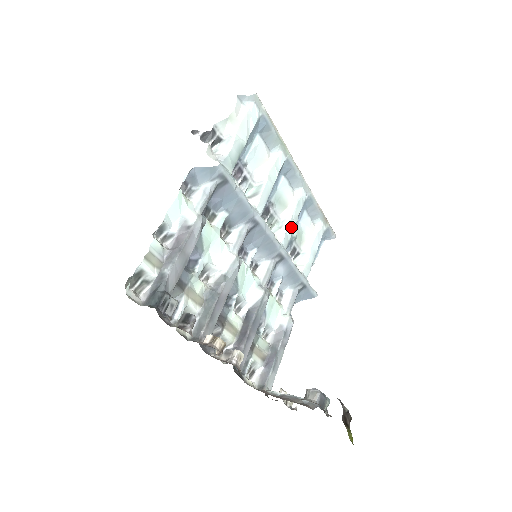
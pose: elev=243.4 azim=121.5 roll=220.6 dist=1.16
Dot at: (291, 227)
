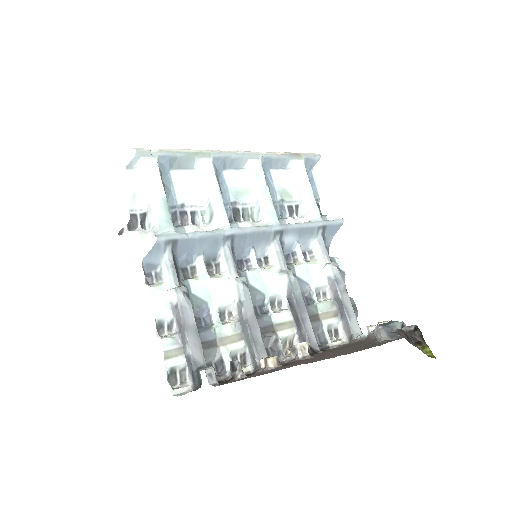
Dot at: (267, 200)
